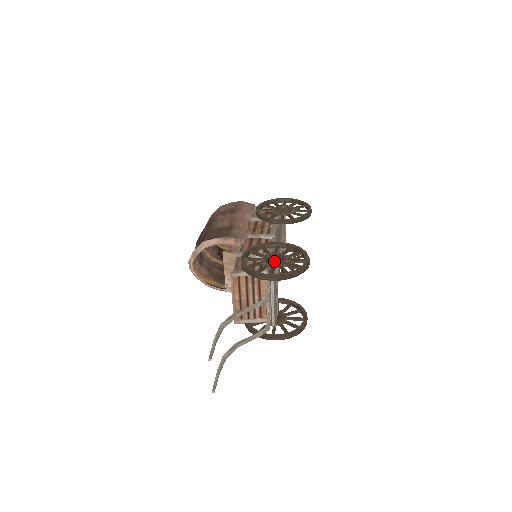
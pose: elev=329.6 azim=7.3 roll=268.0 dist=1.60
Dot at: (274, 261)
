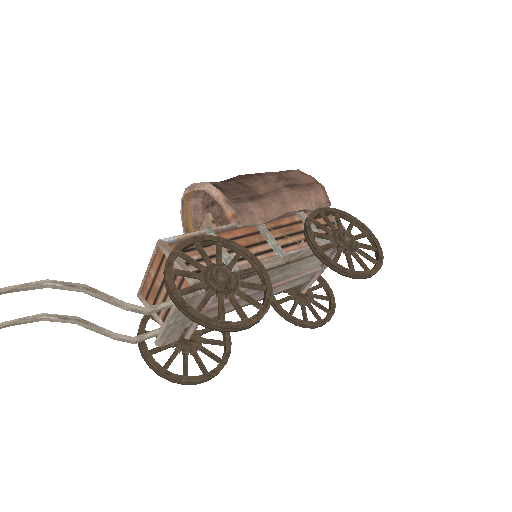
Dot at: (212, 280)
